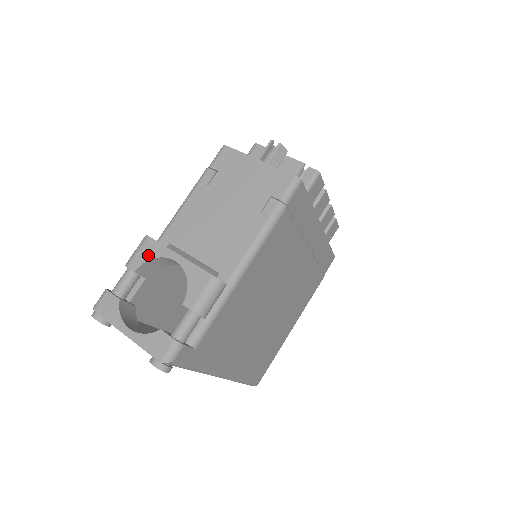
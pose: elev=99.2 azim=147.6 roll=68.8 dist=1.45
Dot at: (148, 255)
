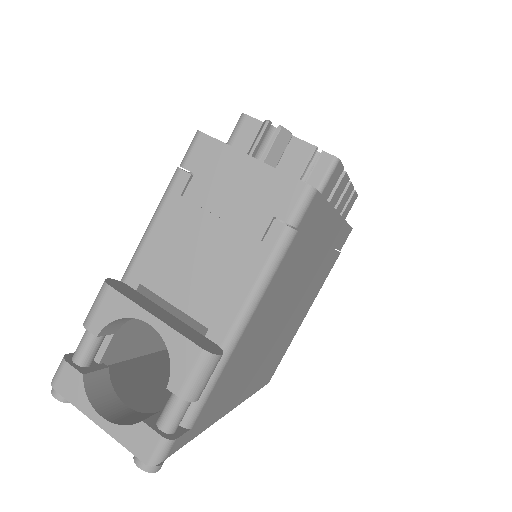
Dot at: (111, 313)
